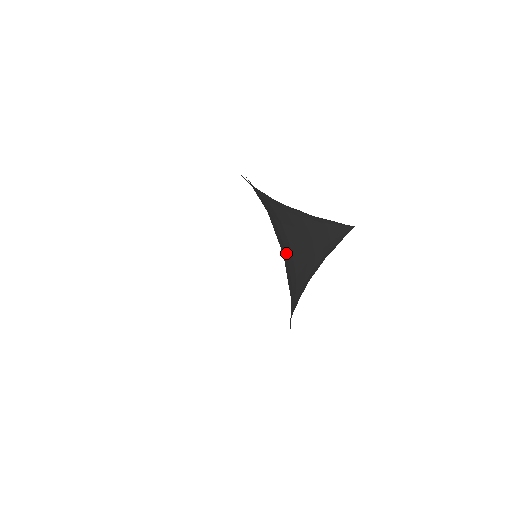
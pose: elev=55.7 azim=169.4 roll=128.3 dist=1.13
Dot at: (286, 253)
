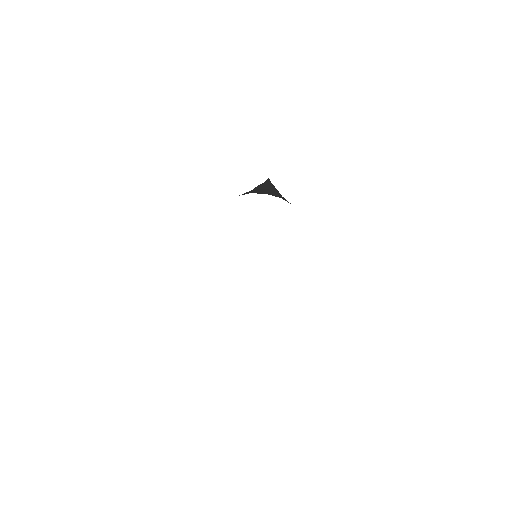
Dot at: occluded
